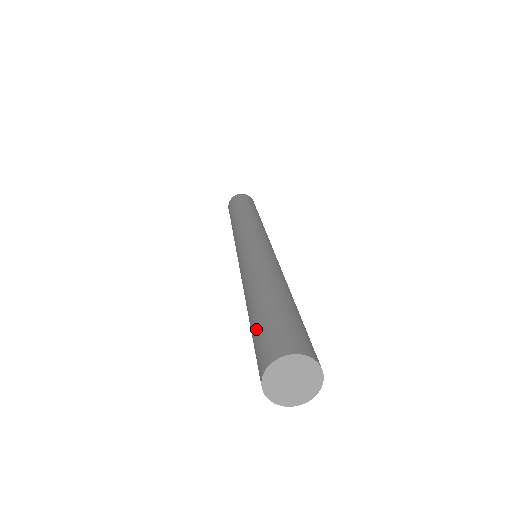
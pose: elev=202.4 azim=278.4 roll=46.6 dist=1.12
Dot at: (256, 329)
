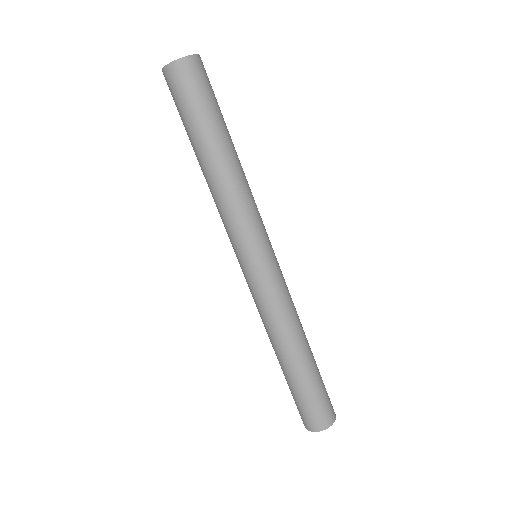
Dot at: (304, 397)
